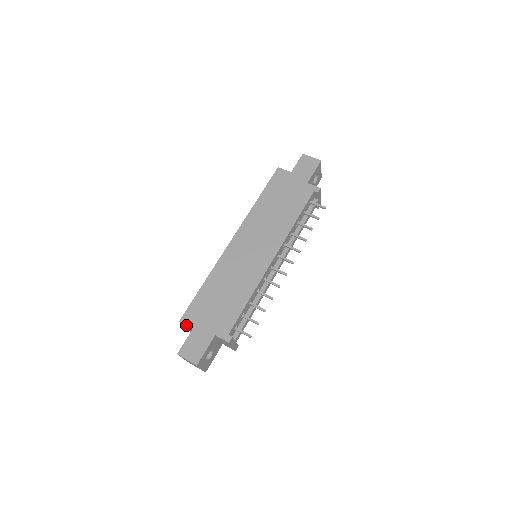
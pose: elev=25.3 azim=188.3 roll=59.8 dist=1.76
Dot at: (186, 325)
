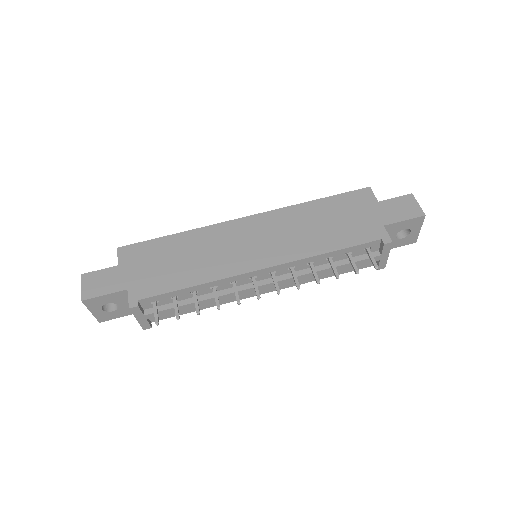
Dot at: (118, 256)
